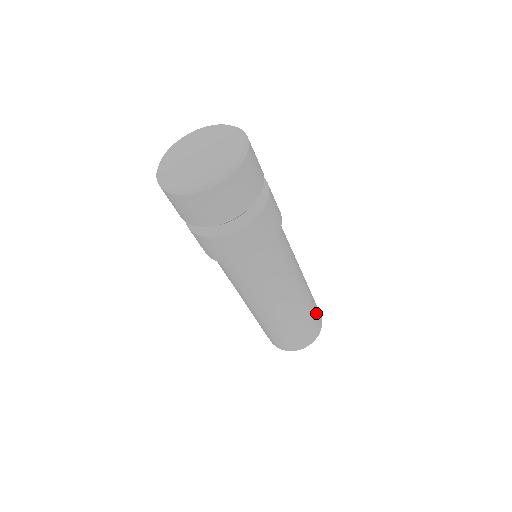
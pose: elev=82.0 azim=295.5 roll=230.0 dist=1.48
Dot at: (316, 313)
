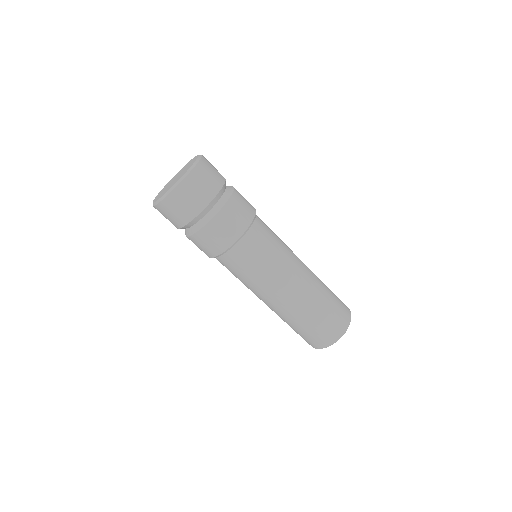
Dot at: (337, 300)
